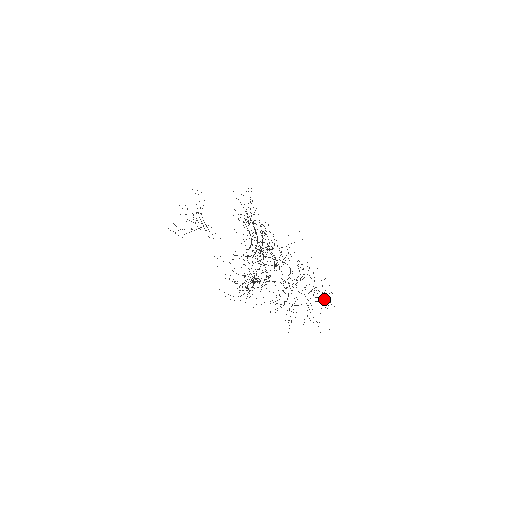
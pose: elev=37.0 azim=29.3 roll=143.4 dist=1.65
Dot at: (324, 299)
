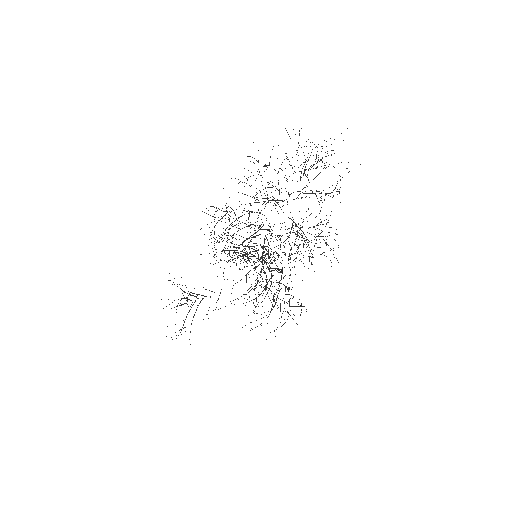
Dot at: occluded
